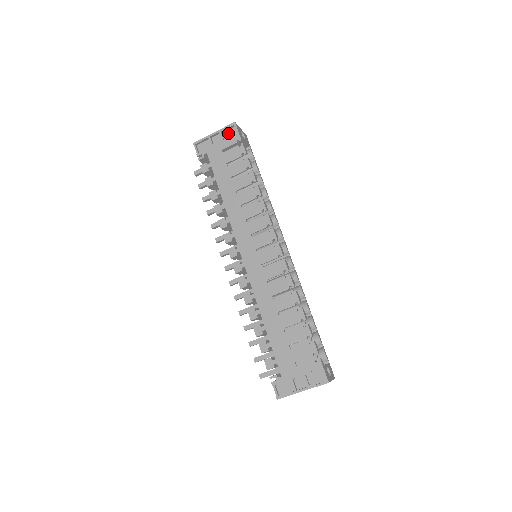
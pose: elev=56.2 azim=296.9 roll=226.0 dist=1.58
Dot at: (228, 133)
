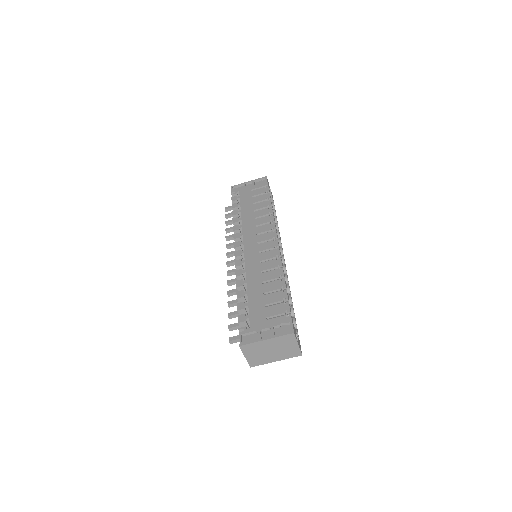
Dot at: (259, 183)
